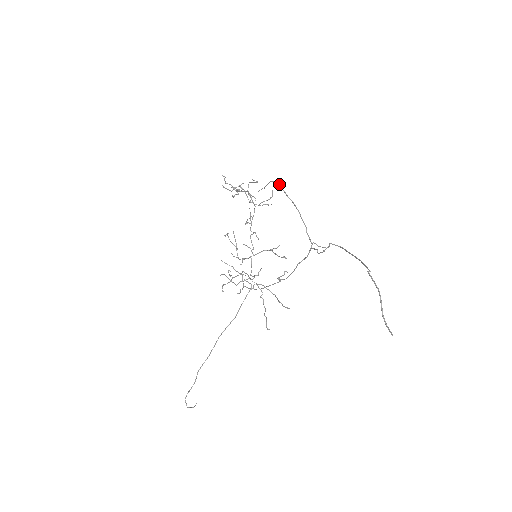
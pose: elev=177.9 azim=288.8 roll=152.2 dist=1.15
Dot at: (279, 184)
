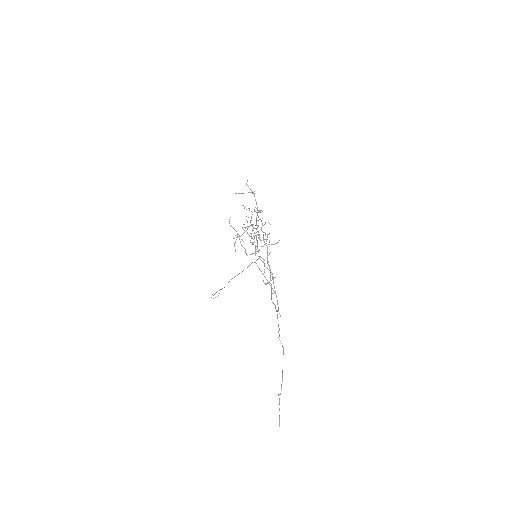
Dot at: (267, 252)
